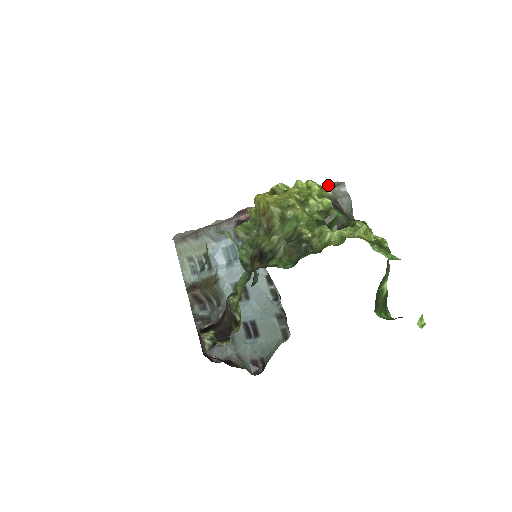
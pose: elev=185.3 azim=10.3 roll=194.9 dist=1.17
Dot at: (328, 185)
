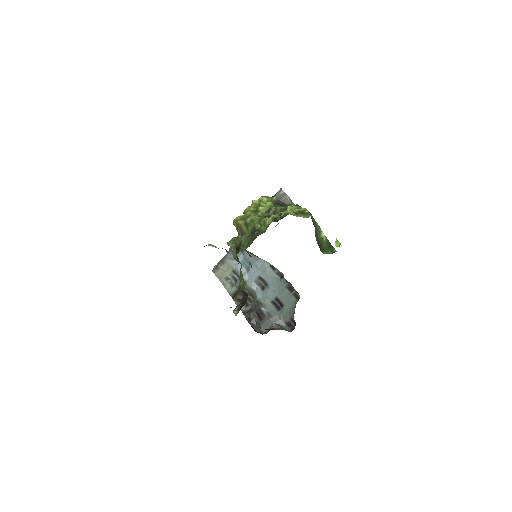
Dot at: occluded
